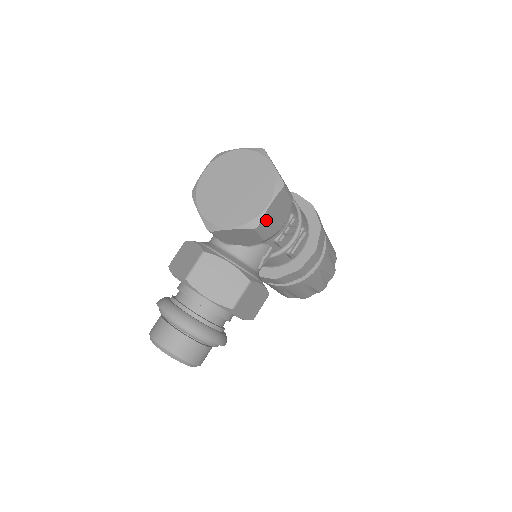
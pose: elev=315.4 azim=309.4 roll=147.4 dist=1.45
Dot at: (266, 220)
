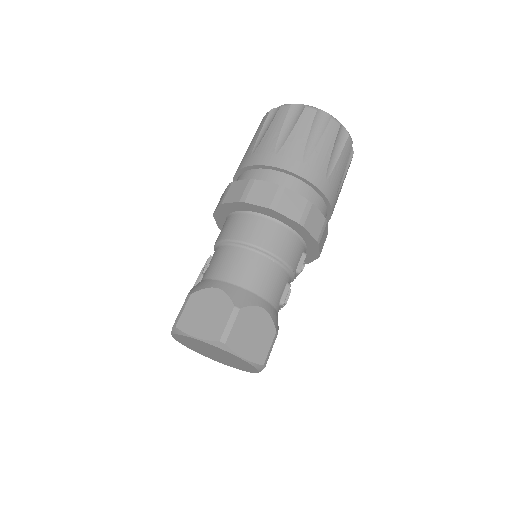
Dot at: occluded
